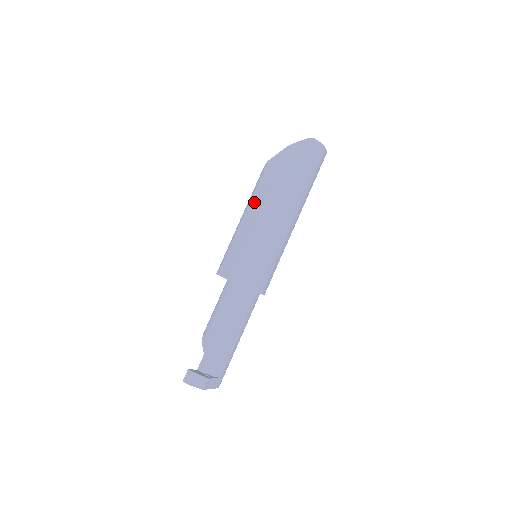
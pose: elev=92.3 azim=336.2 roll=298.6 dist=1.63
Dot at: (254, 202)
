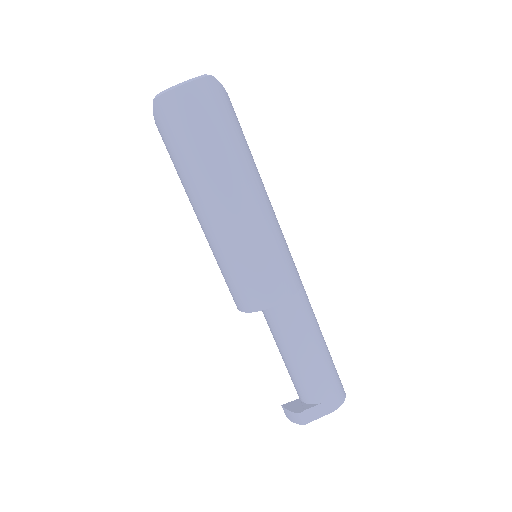
Dot at: occluded
